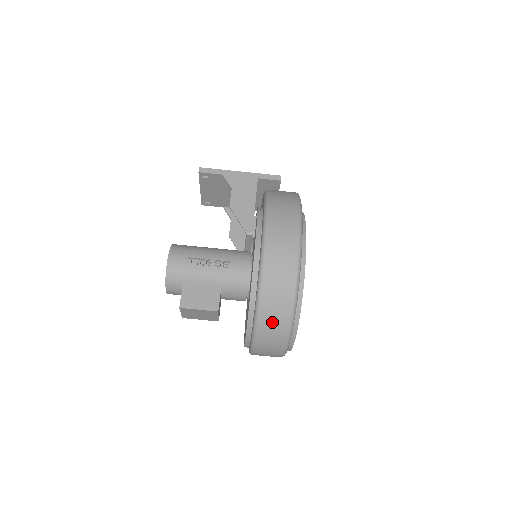
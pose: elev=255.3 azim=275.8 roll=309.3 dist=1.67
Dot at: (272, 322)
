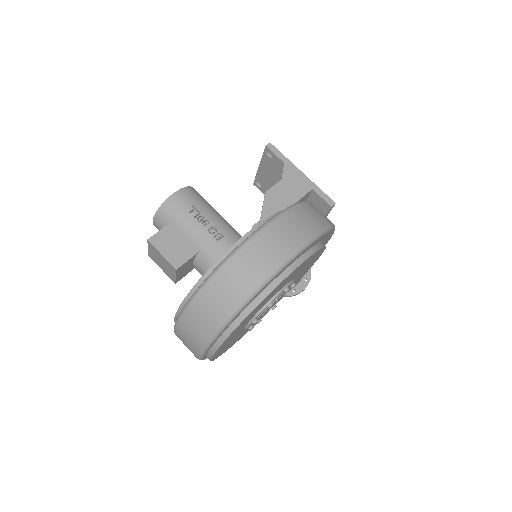
Dot at: (205, 311)
